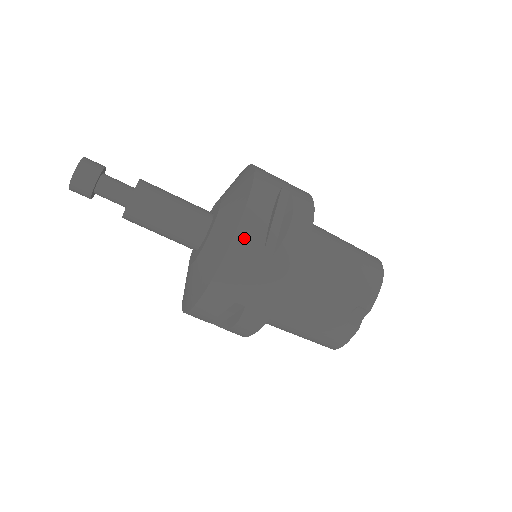
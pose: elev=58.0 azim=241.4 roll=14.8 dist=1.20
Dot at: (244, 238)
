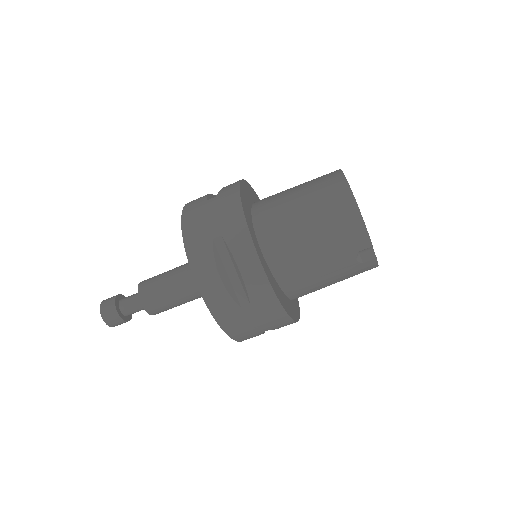
Dot at: (221, 314)
